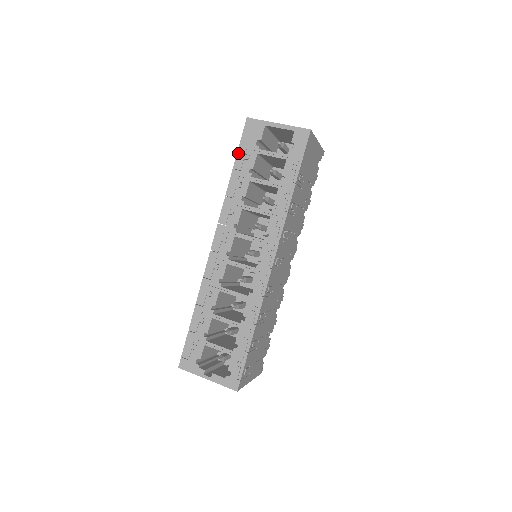
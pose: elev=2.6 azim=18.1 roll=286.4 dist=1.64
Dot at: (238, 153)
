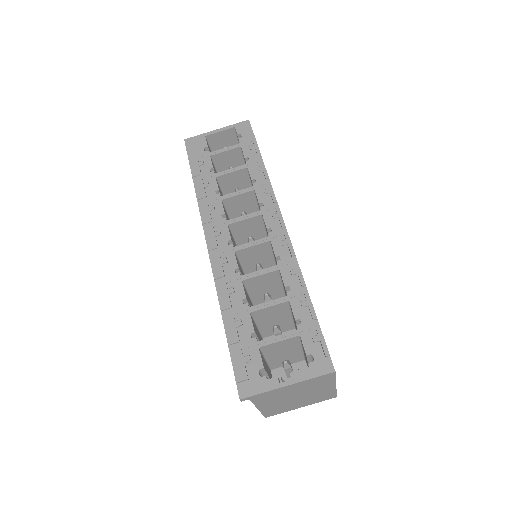
Dot at: (191, 165)
